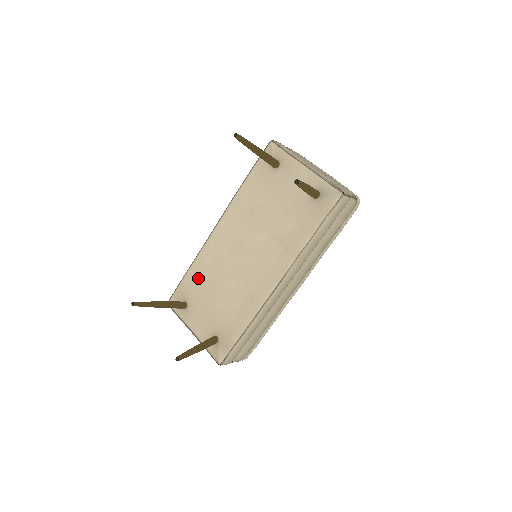
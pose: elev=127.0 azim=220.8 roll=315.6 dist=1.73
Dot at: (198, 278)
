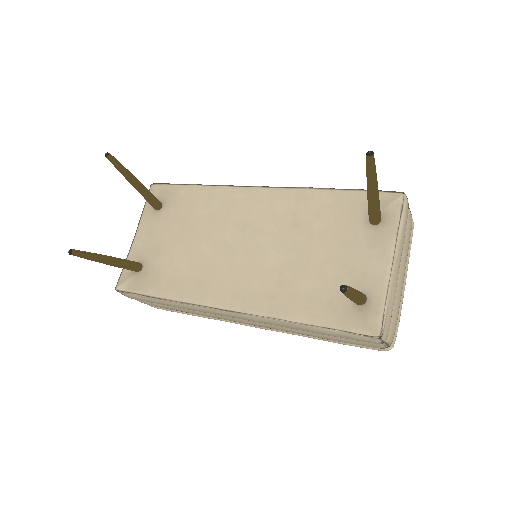
Dot at: (194, 203)
